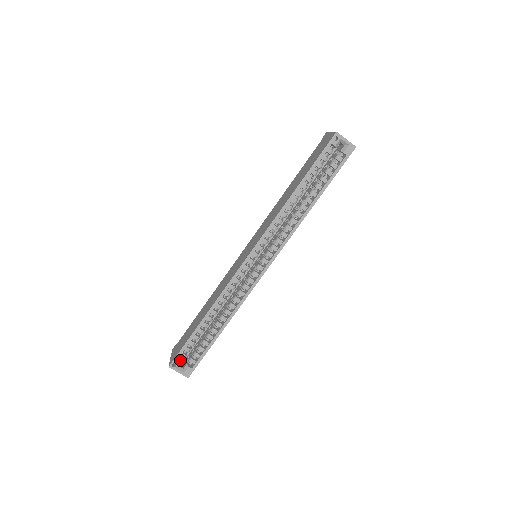
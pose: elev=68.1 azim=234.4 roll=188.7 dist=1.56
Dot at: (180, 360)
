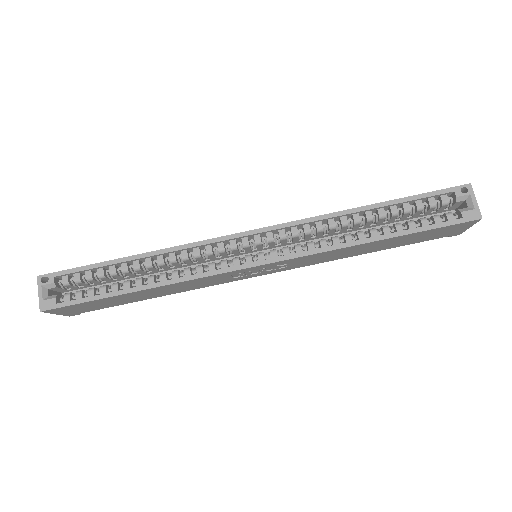
Dot at: (57, 282)
